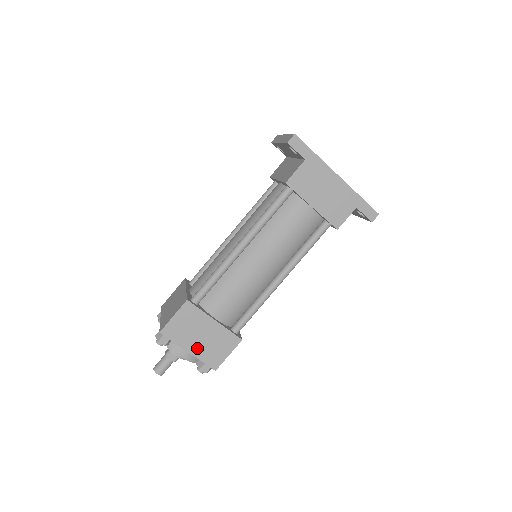
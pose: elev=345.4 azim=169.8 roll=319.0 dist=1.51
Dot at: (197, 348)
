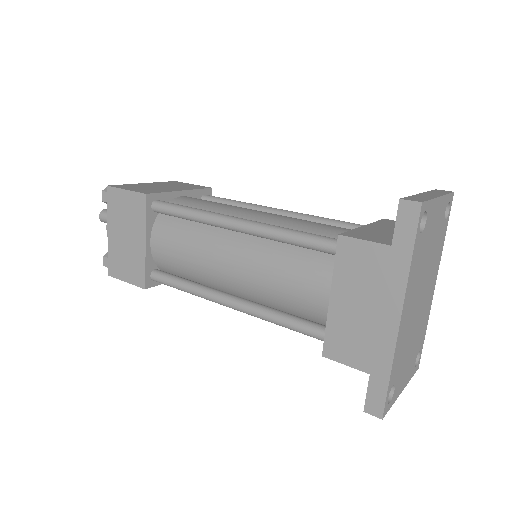
Dot at: (115, 239)
